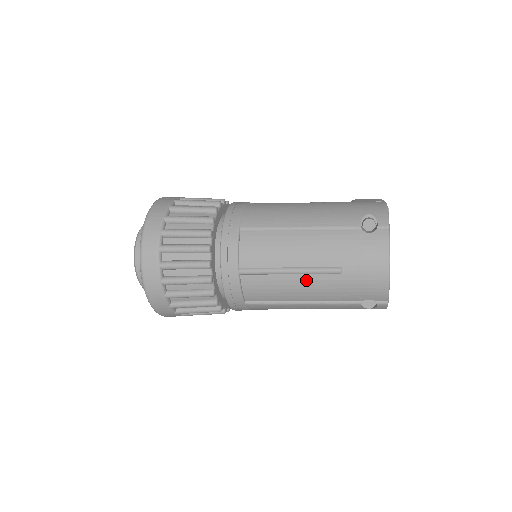
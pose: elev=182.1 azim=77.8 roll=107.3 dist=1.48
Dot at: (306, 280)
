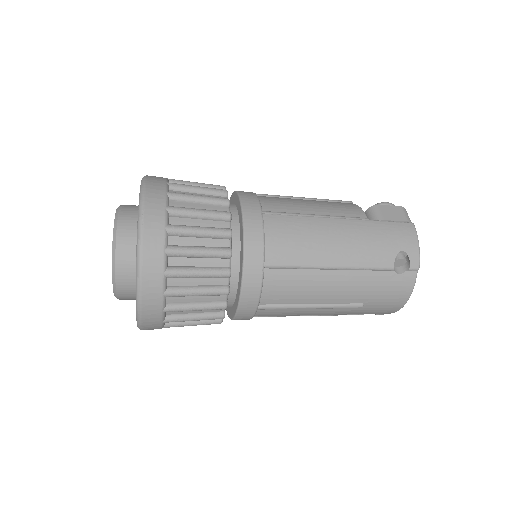
Dot at: (325, 311)
